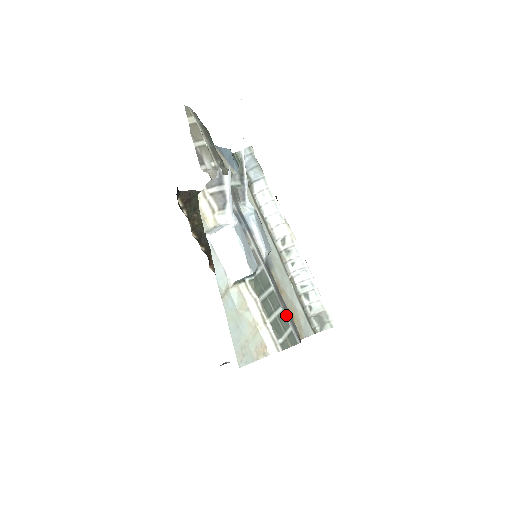
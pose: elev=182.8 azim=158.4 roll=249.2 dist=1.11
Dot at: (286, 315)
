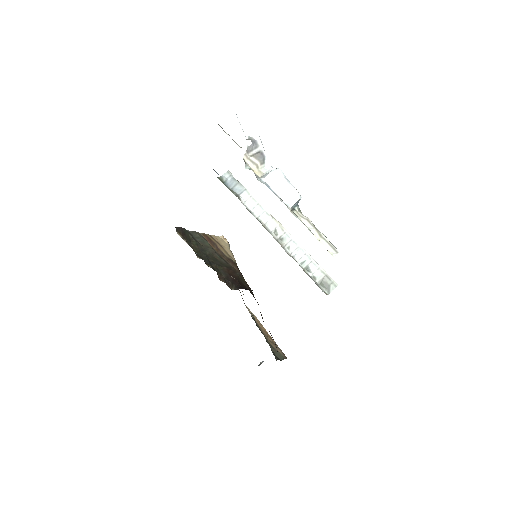
Dot at: occluded
